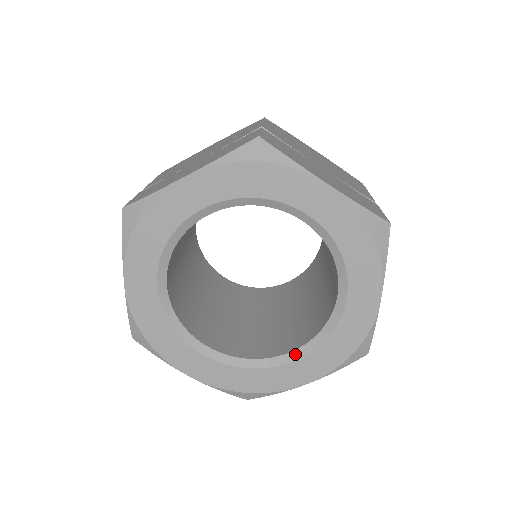
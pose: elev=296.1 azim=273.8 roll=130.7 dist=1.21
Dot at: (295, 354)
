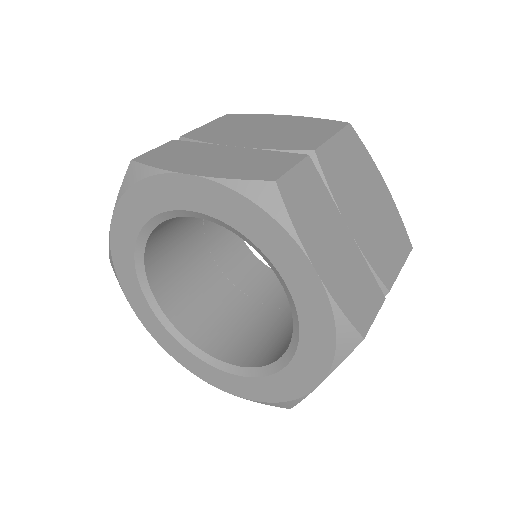
Dot at: (227, 367)
